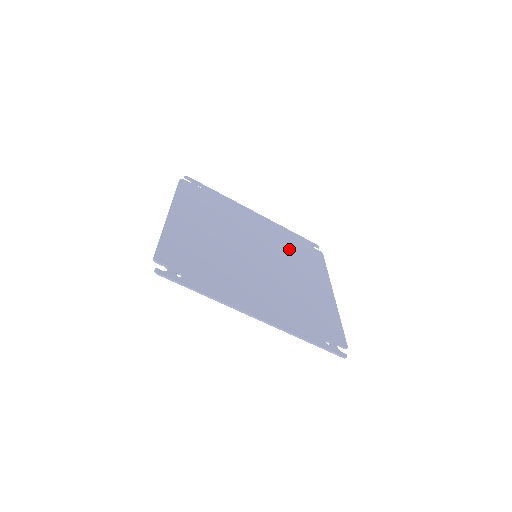
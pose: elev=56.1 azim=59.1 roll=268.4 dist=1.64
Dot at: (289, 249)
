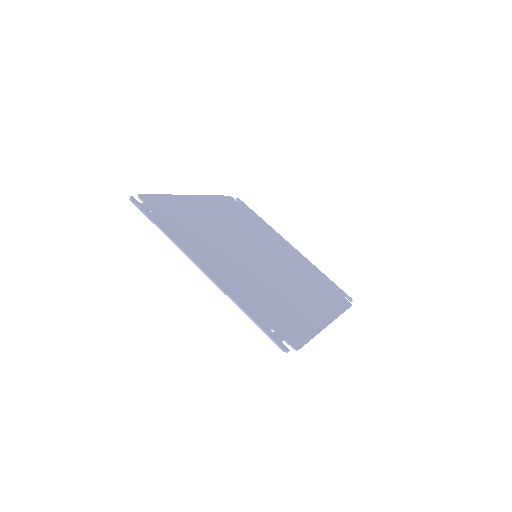
Dot at: (306, 277)
